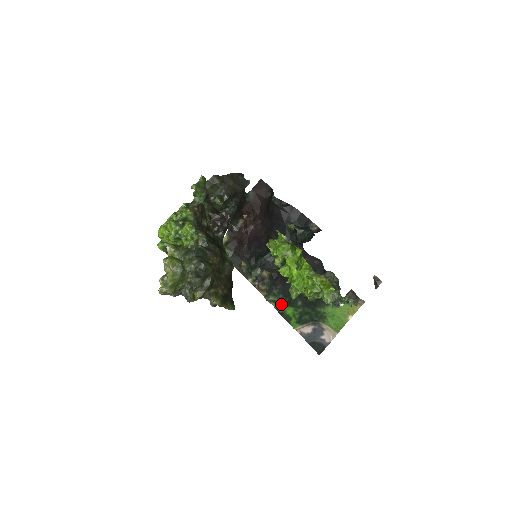
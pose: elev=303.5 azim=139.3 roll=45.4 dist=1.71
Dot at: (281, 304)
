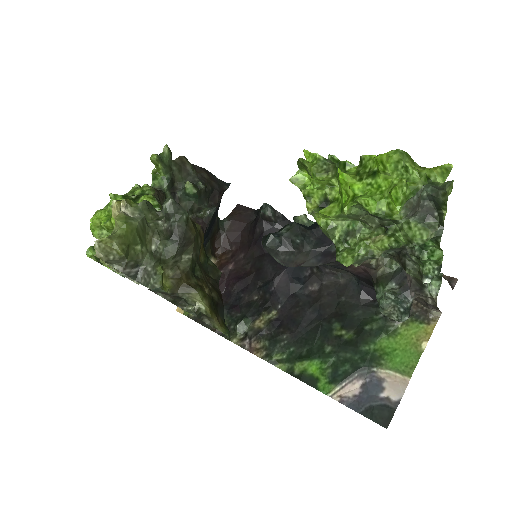
Dot at: (295, 361)
